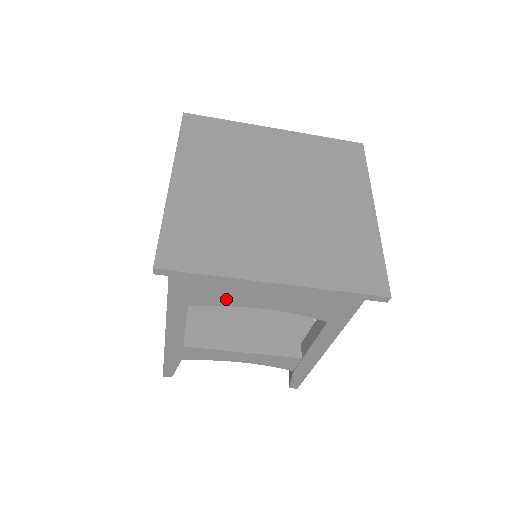
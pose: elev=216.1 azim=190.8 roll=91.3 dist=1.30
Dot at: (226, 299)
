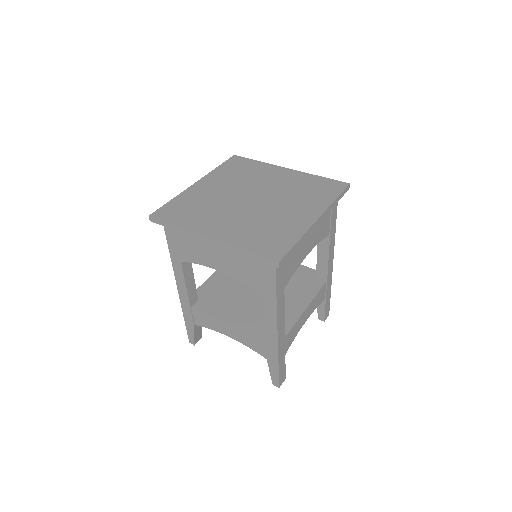
Dot at: (198, 257)
